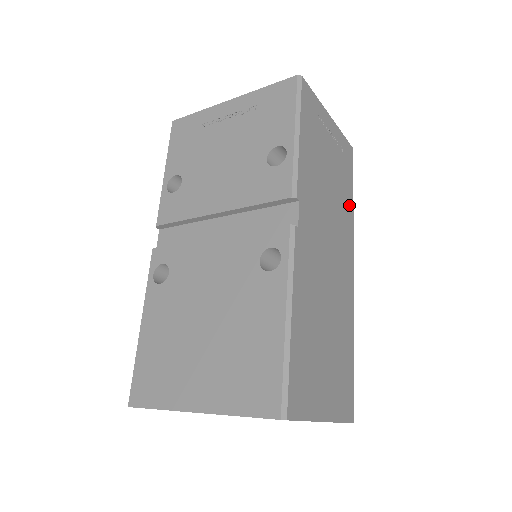
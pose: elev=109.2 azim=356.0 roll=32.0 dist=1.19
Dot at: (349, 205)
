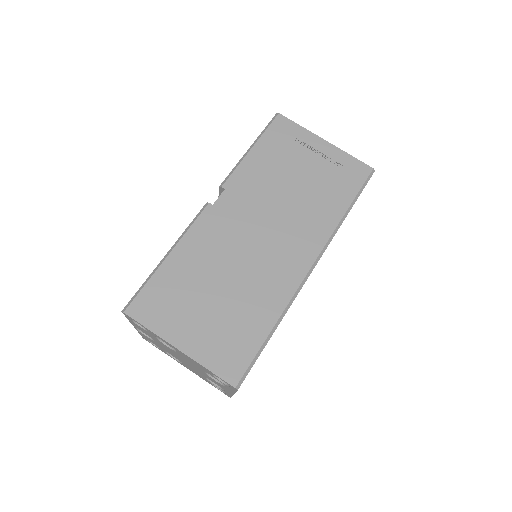
Dot at: (333, 211)
